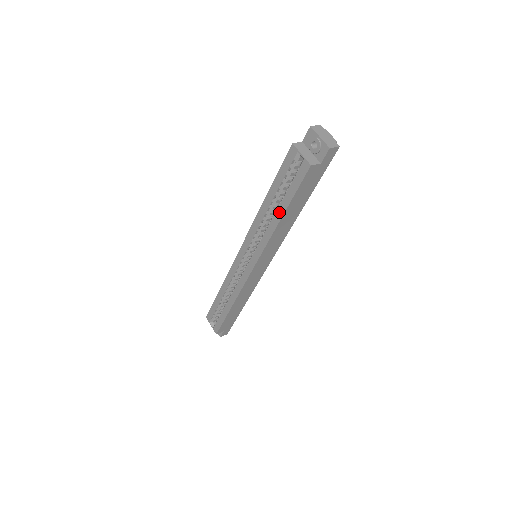
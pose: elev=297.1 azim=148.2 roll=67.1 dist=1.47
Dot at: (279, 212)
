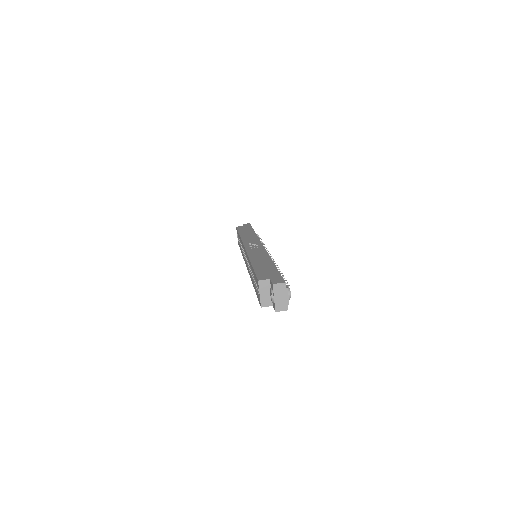
Dot at: (253, 283)
